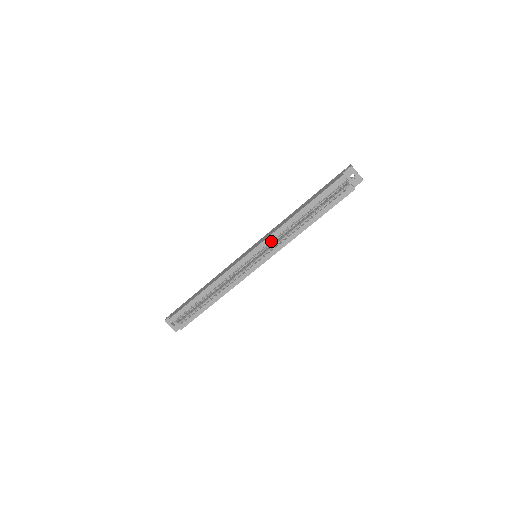
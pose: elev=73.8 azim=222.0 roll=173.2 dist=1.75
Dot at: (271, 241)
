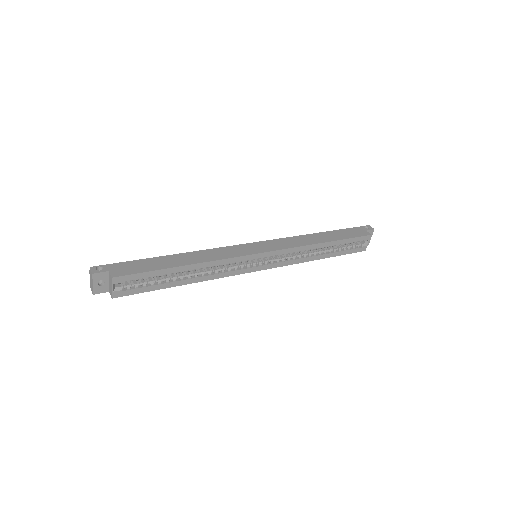
Dot at: (286, 253)
